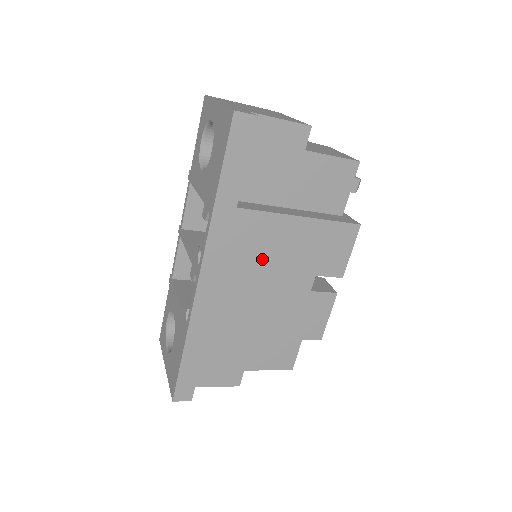
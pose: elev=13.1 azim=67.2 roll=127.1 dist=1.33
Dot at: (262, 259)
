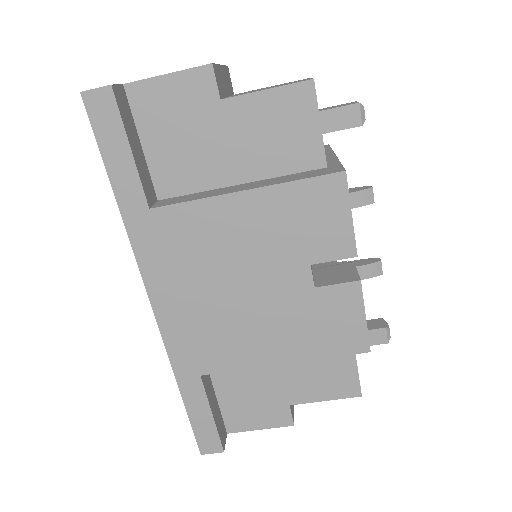
Dot at: (219, 263)
